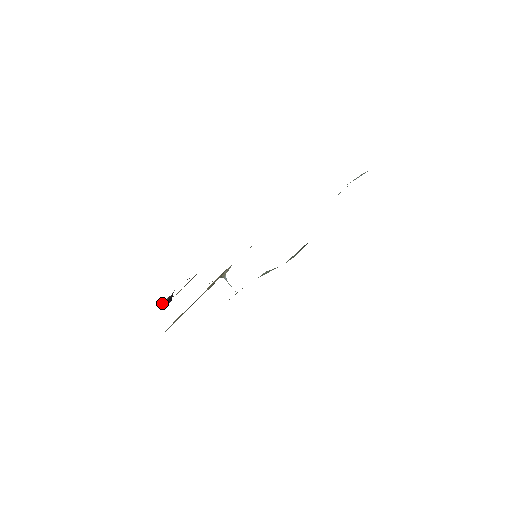
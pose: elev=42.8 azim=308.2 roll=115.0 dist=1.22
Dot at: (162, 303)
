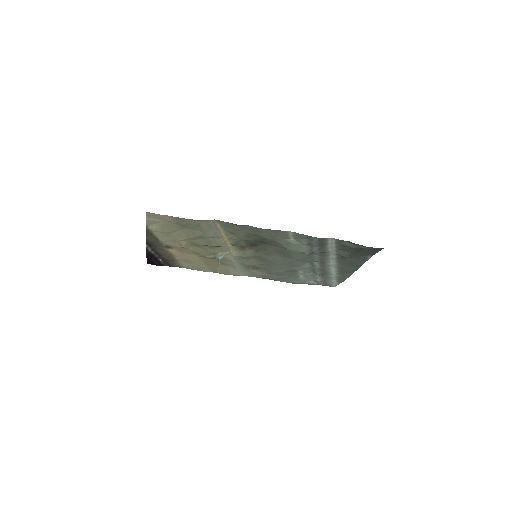
Dot at: (147, 249)
